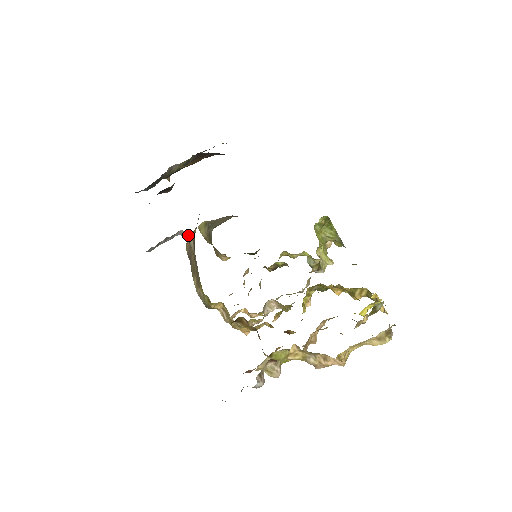
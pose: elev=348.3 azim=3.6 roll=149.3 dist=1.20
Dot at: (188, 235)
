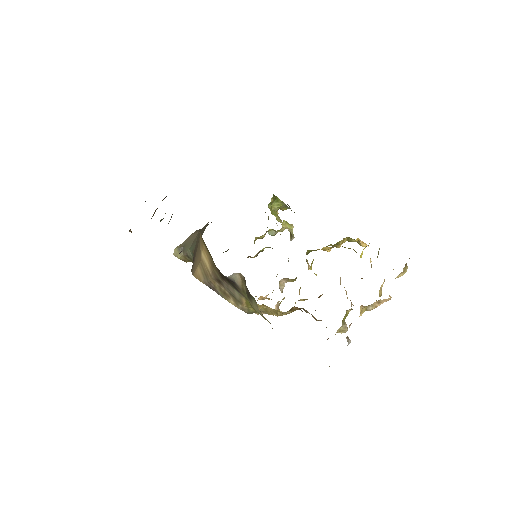
Dot at: (233, 275)
